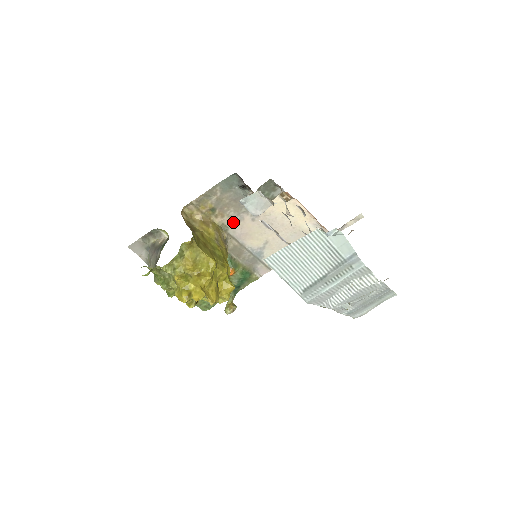
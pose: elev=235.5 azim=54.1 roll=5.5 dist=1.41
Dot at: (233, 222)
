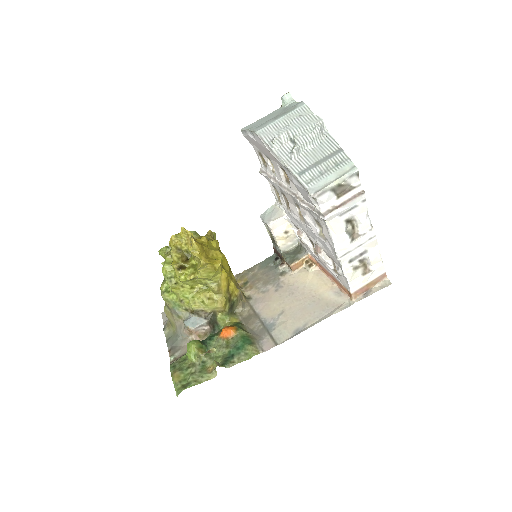
Dot at: (258, 293)
